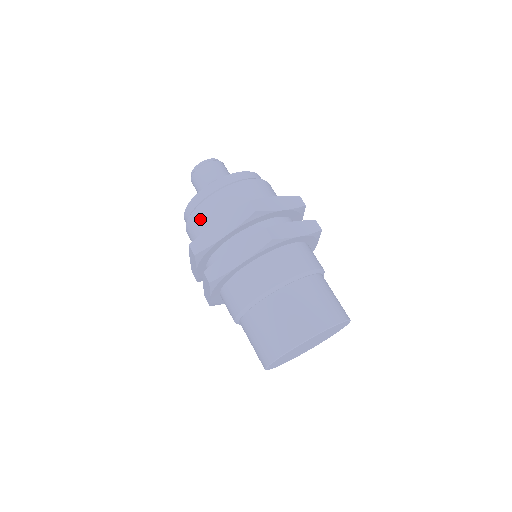
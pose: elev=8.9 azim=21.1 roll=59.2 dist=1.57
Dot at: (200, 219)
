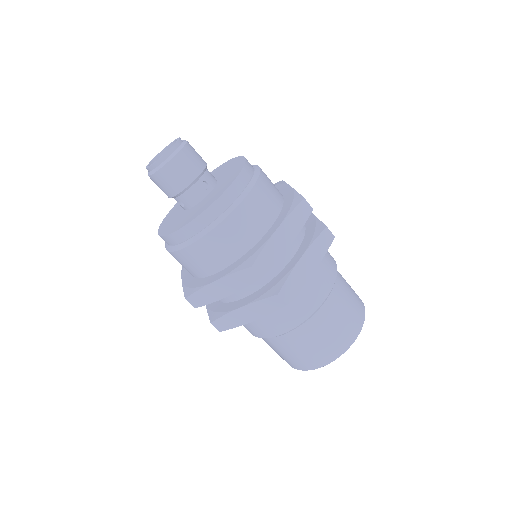
Dot at: (238, 229)
